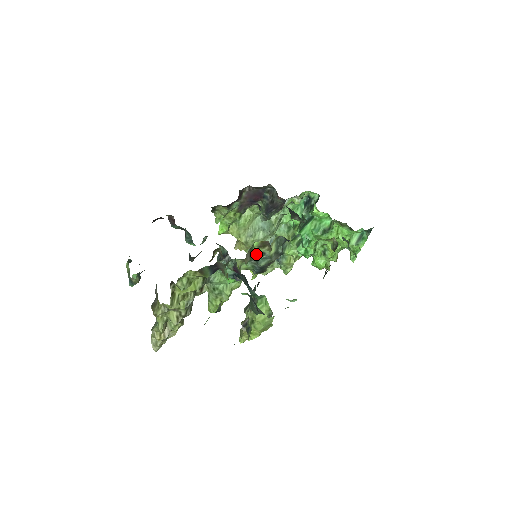
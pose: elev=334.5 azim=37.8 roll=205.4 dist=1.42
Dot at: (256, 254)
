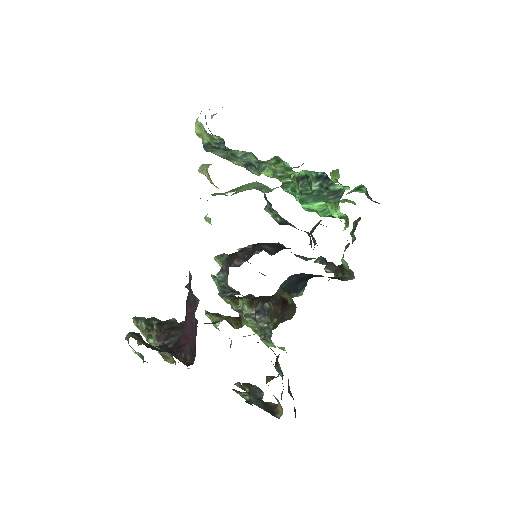
Dot at: occluded
